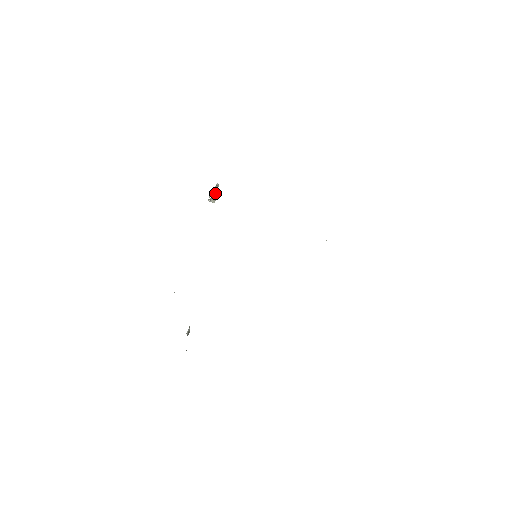
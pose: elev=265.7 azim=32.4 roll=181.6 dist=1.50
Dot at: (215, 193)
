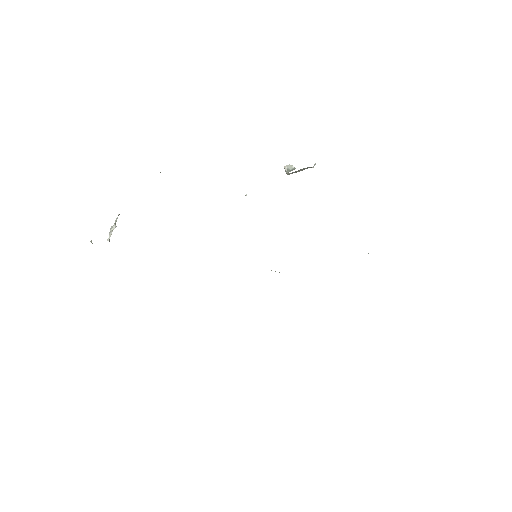
Dot at: (301, 170)
